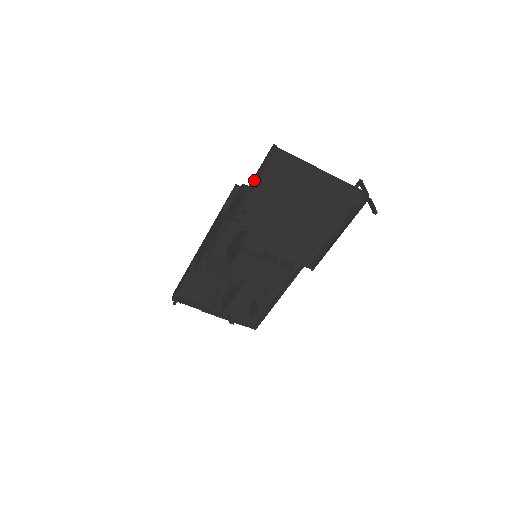
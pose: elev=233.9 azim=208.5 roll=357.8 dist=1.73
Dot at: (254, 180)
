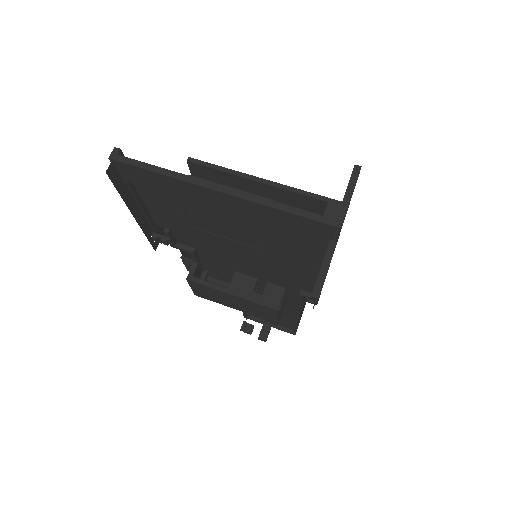
Dot at: (133, 200)
